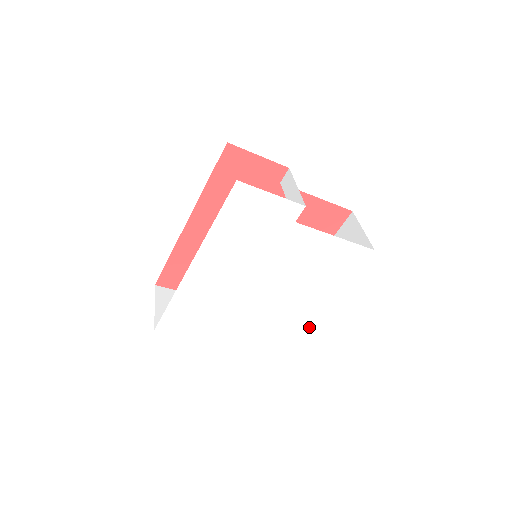
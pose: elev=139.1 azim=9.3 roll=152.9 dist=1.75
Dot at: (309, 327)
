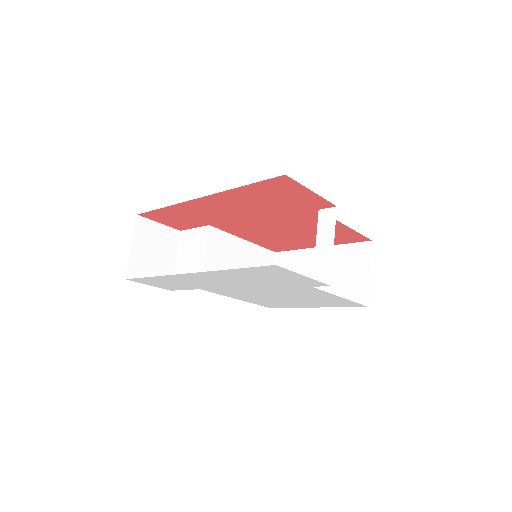
Dot at: (273, 307)
